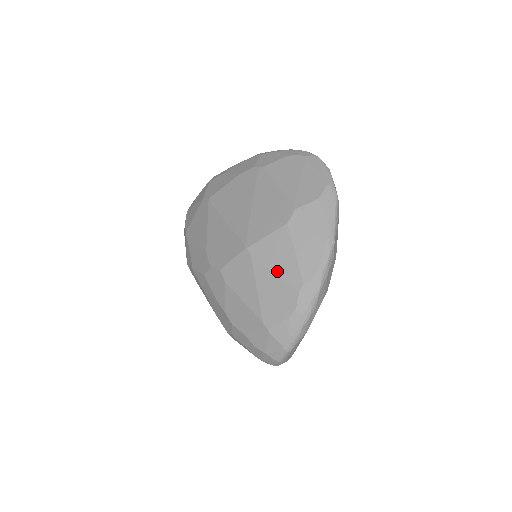
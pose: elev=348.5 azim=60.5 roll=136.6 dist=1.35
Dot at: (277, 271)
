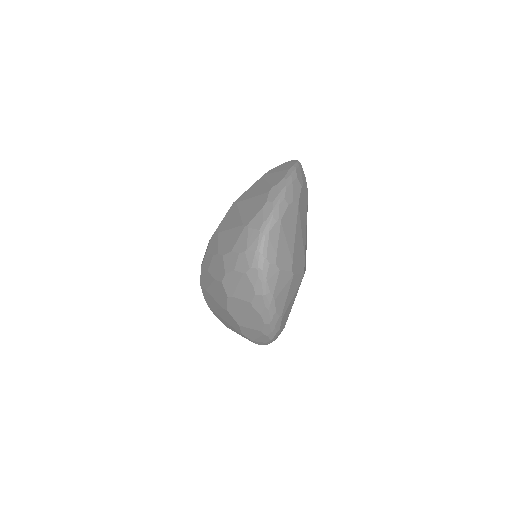
Dot at: (254, 195)
